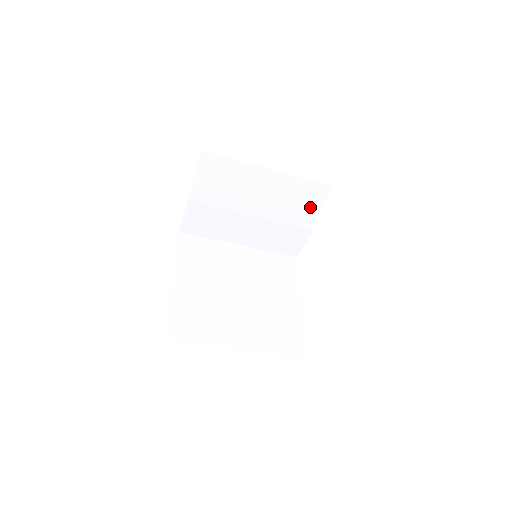
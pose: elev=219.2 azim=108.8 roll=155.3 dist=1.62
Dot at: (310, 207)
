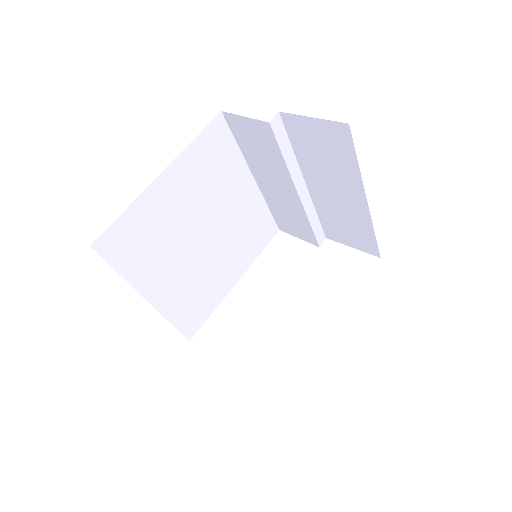
Dot at: (343, 237)
